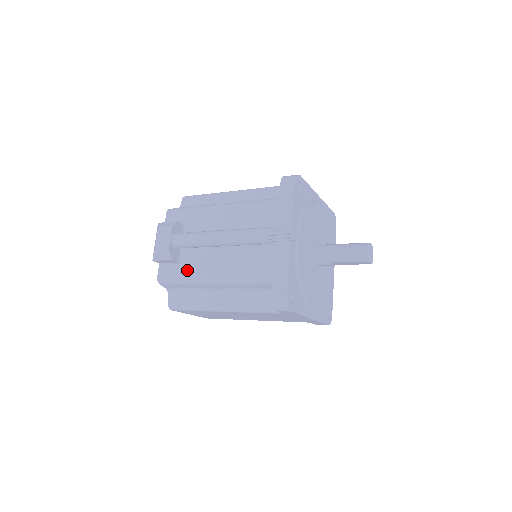
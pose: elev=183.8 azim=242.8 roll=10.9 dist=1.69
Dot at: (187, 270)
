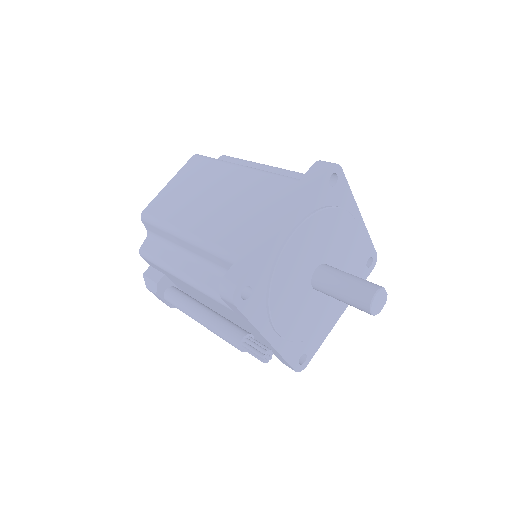
Dot at: occluded
